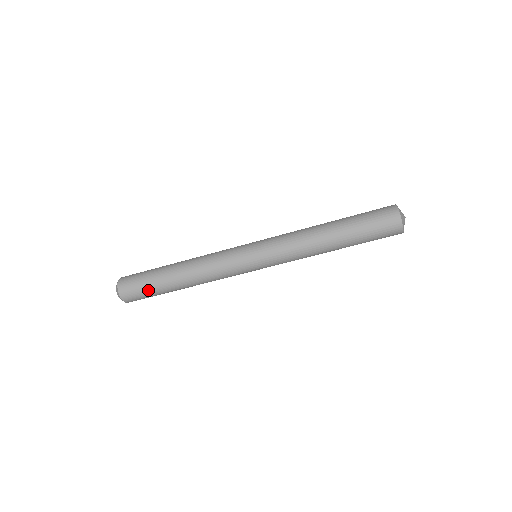
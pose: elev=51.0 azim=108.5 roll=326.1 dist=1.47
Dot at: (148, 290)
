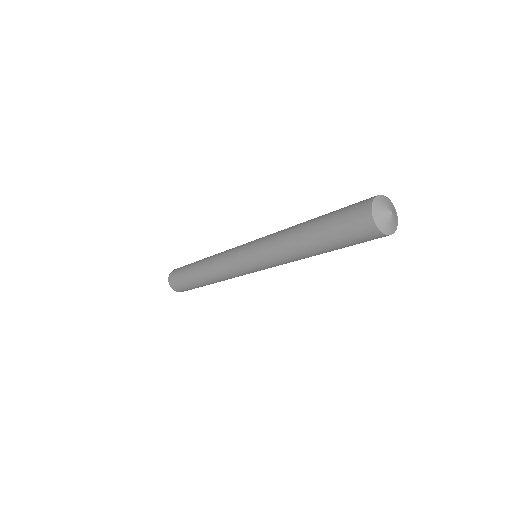
Dot at: (191, 288)
